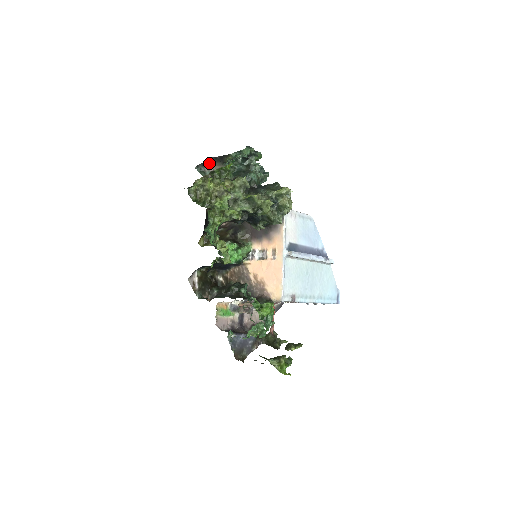
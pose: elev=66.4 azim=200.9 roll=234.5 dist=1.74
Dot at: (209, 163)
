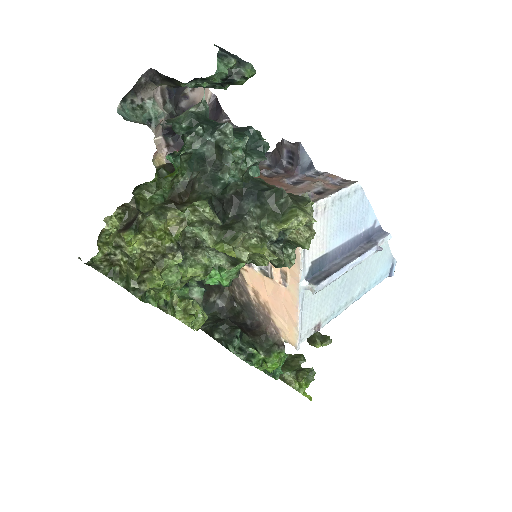
Dot at: (148, 80)
